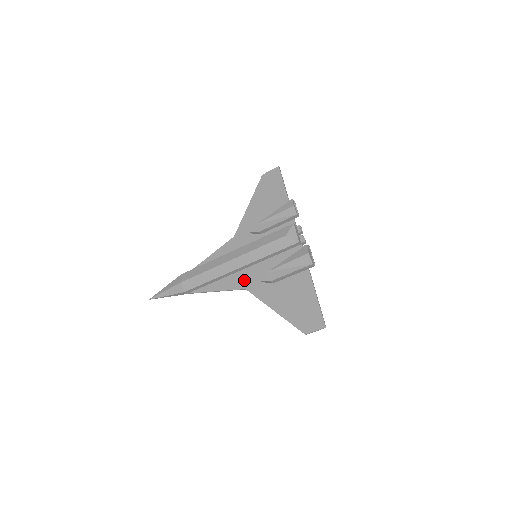
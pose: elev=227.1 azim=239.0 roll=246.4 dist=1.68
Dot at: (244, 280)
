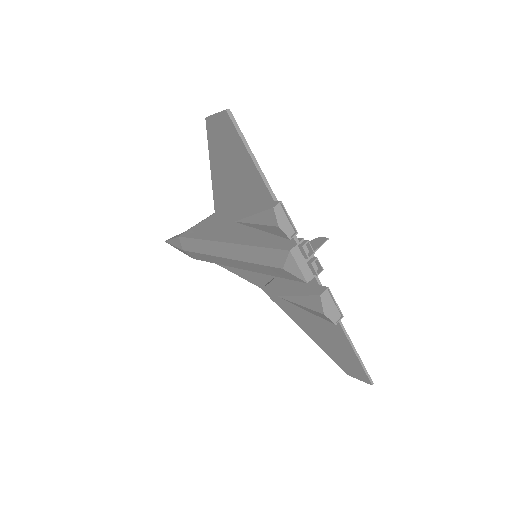
Dot at: (254, 277)
